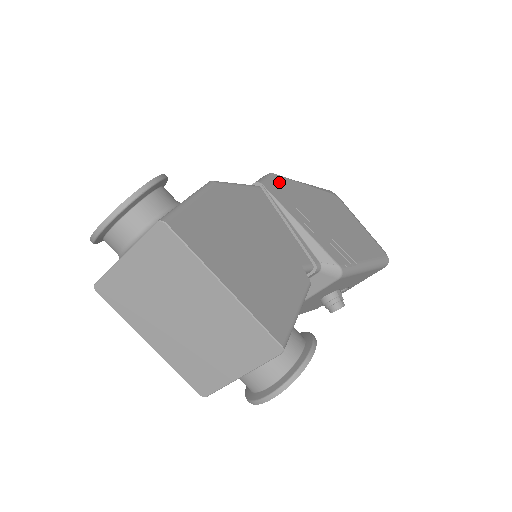
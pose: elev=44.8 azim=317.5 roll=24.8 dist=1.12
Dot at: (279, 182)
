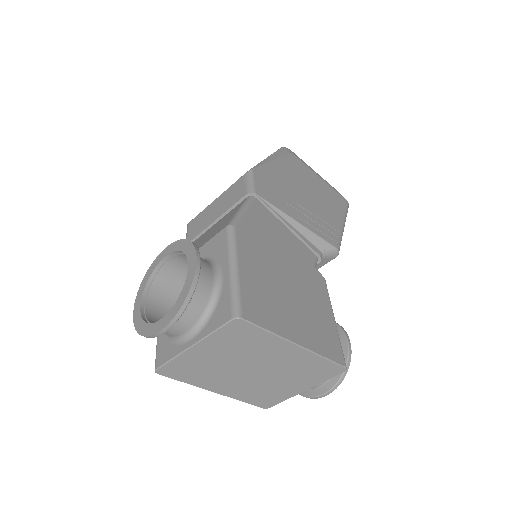
Dot at: (261, 177)
